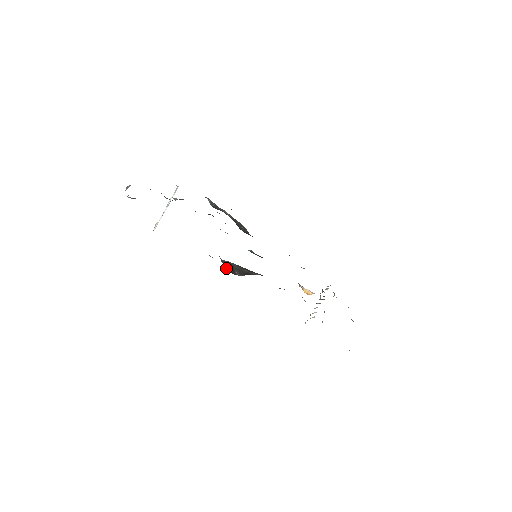
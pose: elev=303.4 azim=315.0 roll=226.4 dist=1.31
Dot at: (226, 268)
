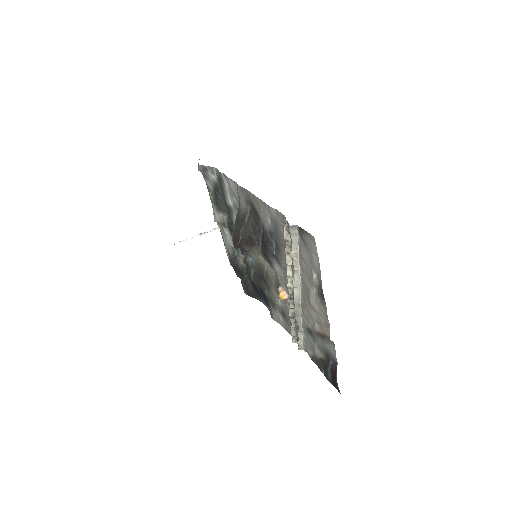
Dot at: (235, 225)
